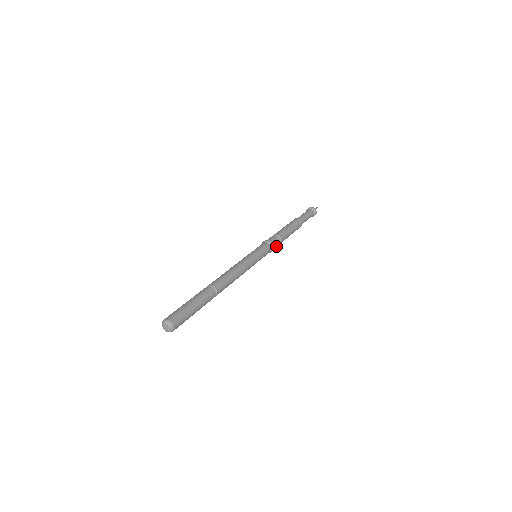
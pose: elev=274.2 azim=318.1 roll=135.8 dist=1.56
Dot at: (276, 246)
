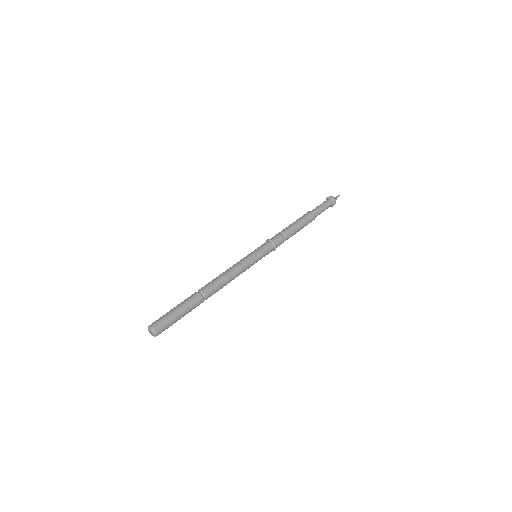
Dot at: occluded
